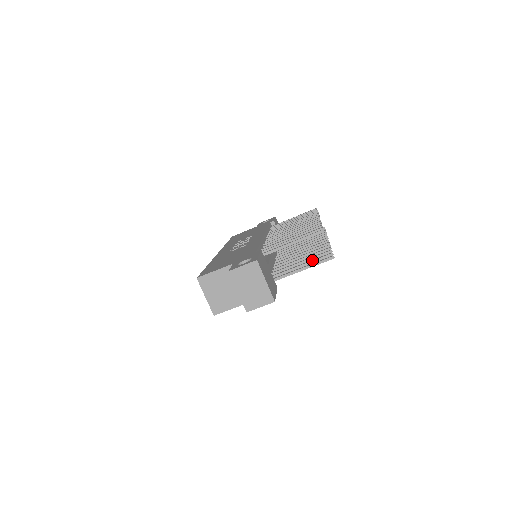
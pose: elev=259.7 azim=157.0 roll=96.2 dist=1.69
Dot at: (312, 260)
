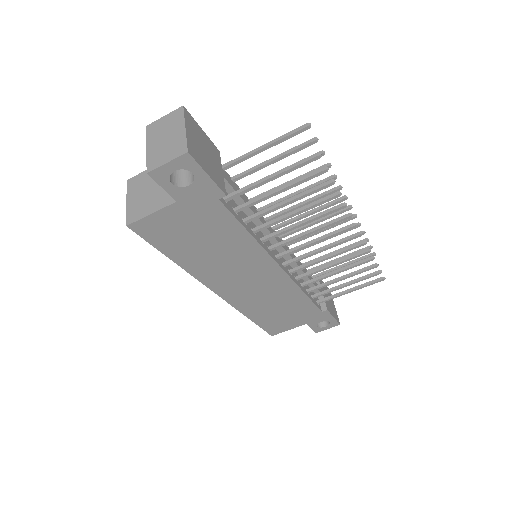
Dot at: (295, 180)
